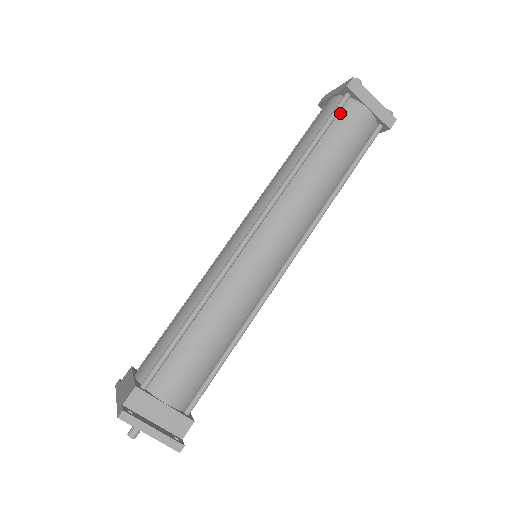
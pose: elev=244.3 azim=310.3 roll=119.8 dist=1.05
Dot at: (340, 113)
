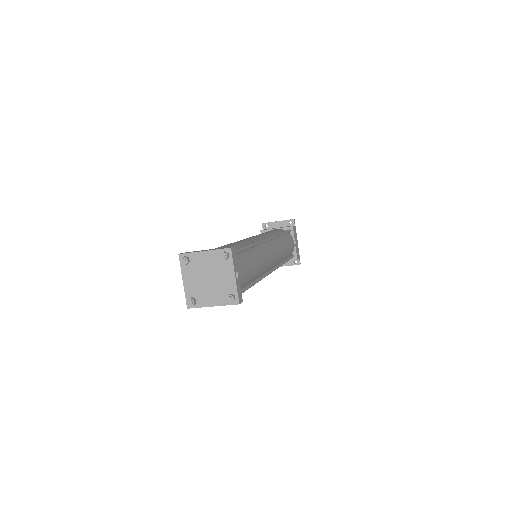
Dot at: occluded
